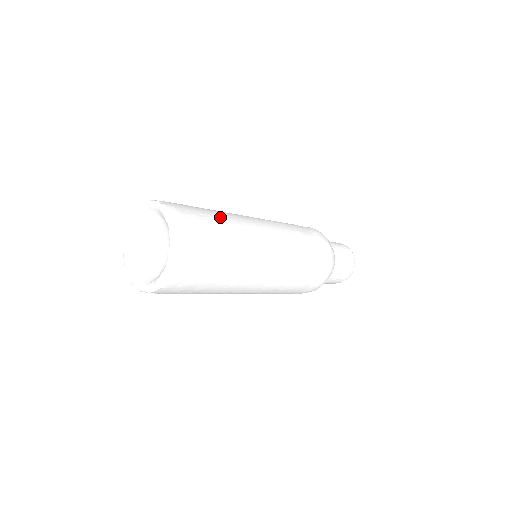
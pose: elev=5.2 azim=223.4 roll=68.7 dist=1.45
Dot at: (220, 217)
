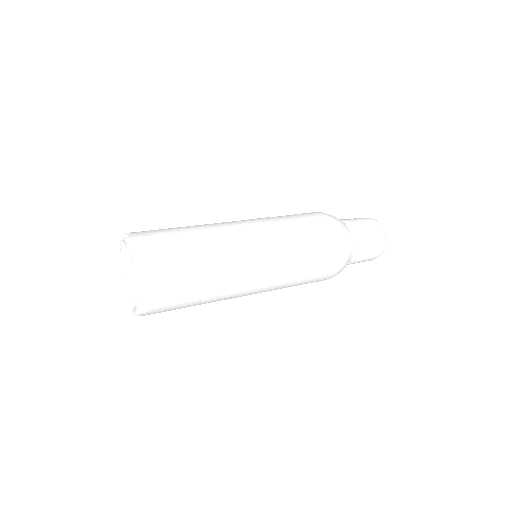
Dot at: (202, 285)
